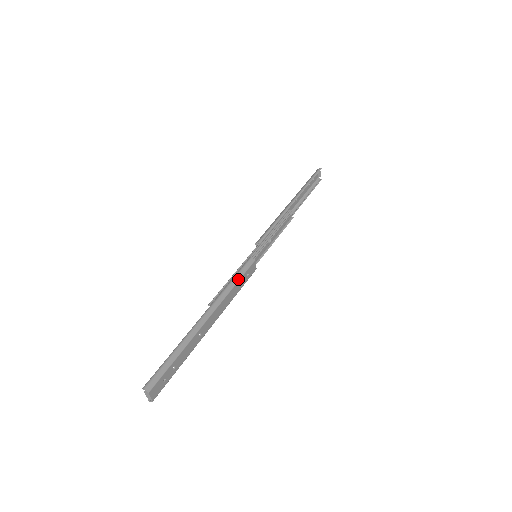
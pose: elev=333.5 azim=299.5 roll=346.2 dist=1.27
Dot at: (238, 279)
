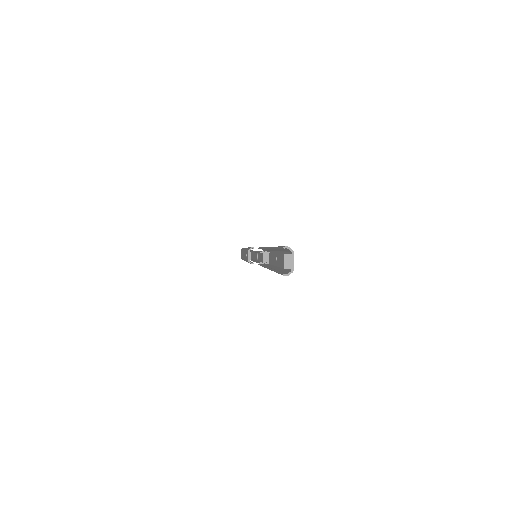
Dot at: occluded
